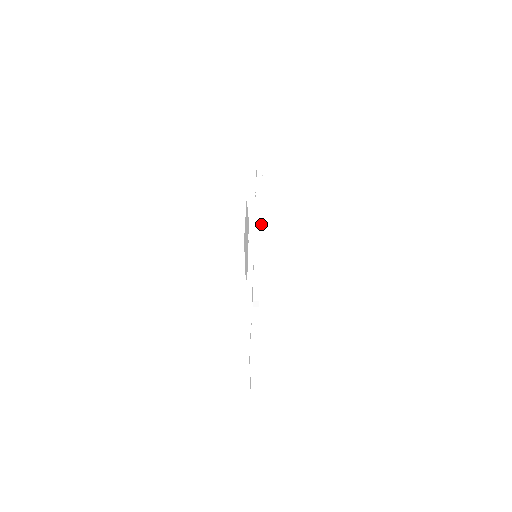
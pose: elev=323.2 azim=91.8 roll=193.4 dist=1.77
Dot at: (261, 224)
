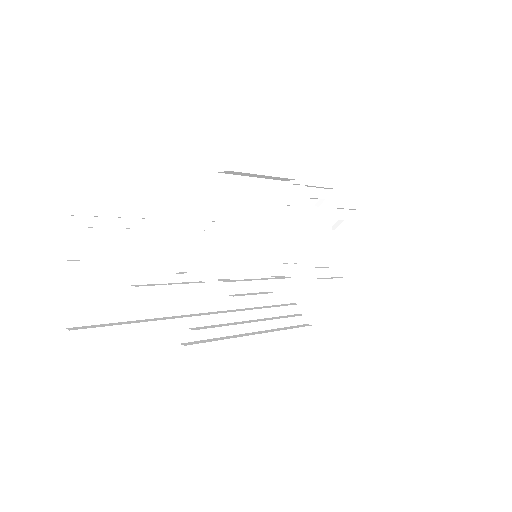
Dot at: (314, 269)
